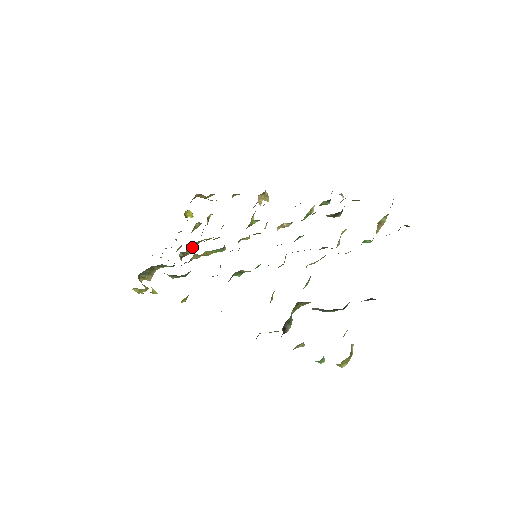
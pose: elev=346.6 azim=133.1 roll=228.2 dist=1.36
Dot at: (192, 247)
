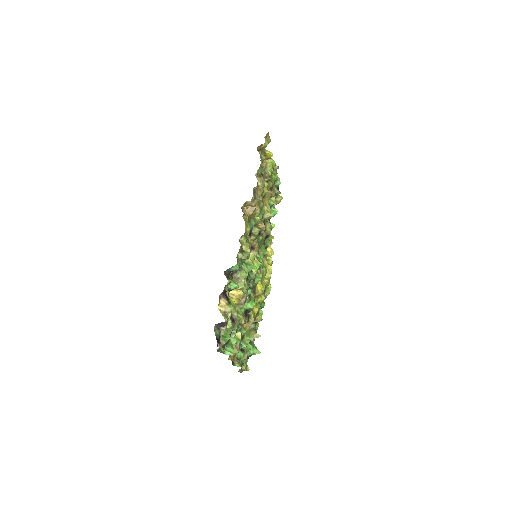
Dot at: occluded
